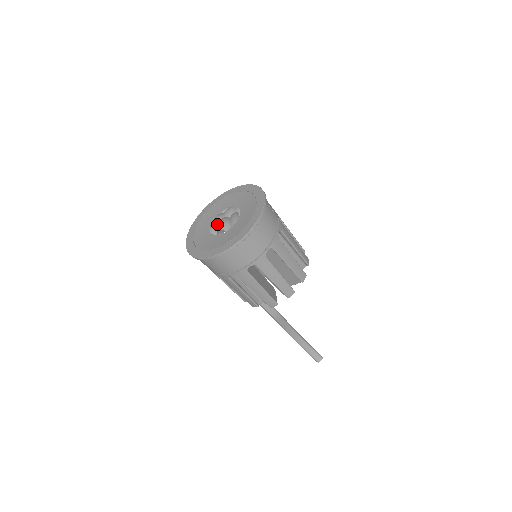
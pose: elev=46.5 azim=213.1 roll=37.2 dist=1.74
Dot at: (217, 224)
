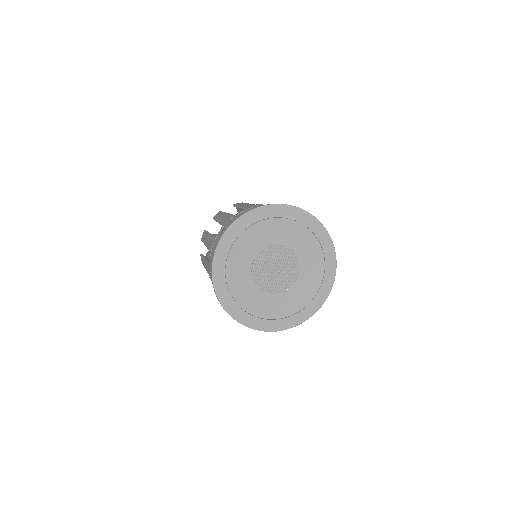
Dot at: (265, 273)
